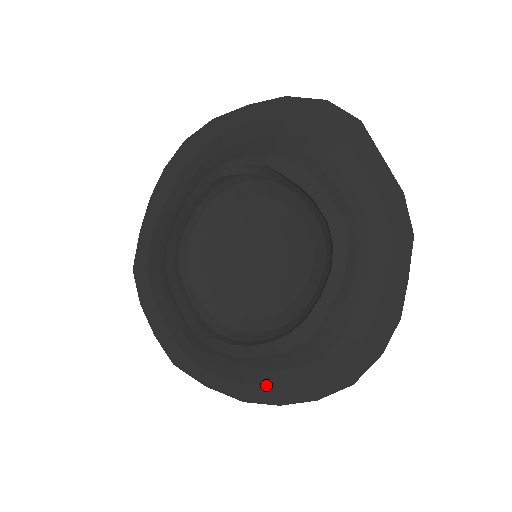
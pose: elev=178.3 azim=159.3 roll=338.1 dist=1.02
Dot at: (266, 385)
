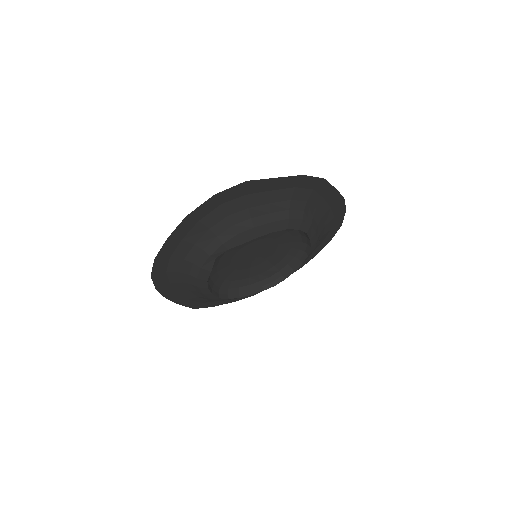
Dot at: occluded
